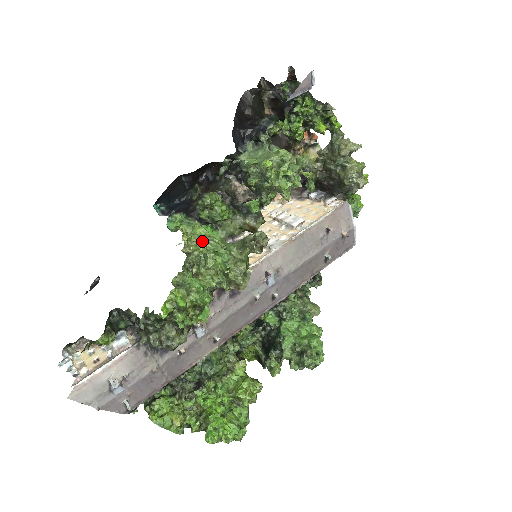
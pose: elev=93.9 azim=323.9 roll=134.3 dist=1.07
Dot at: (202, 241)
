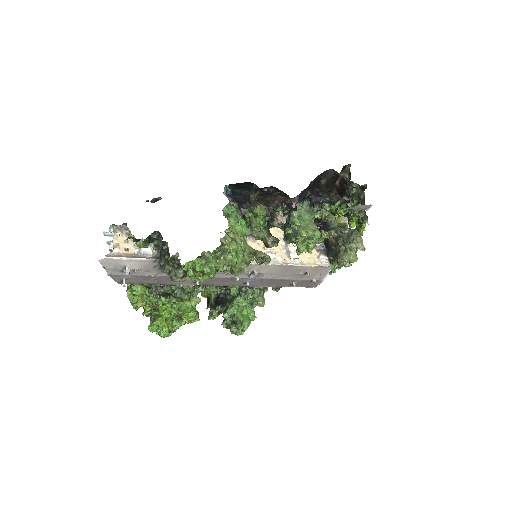
Dot at: (235, 244)
